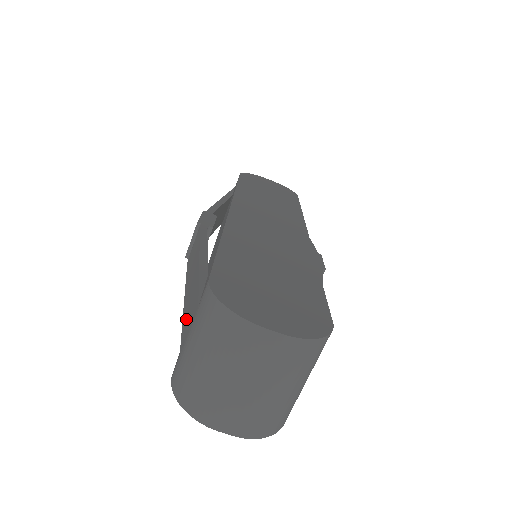
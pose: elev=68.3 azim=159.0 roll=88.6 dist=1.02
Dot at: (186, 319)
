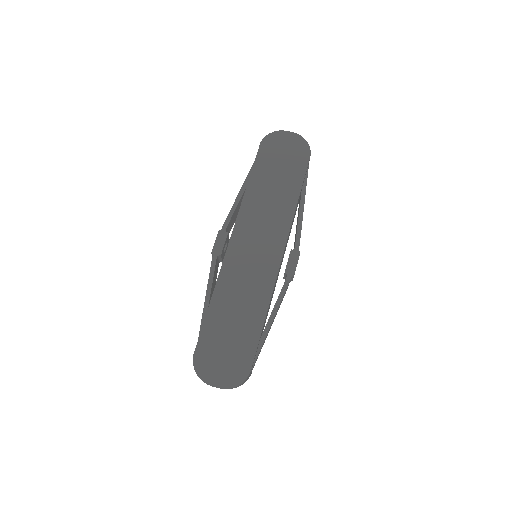
Dot at: occluded
